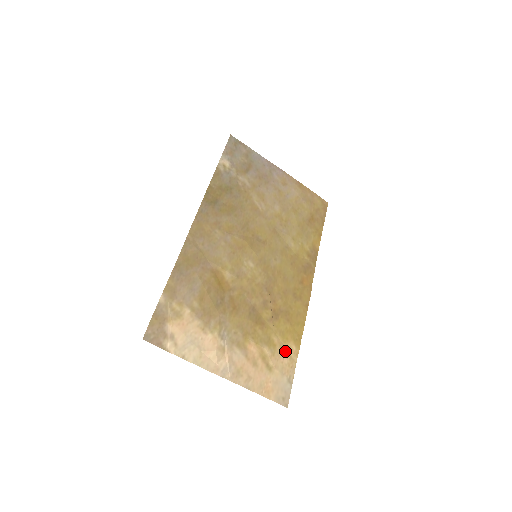
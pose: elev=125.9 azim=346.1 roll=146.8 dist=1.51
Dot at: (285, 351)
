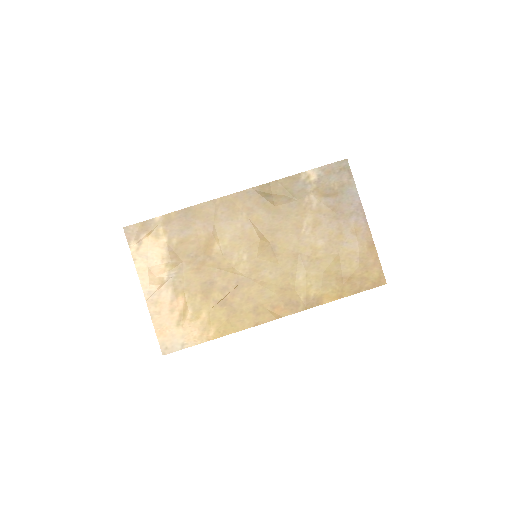
Dot at: (202, 328)
